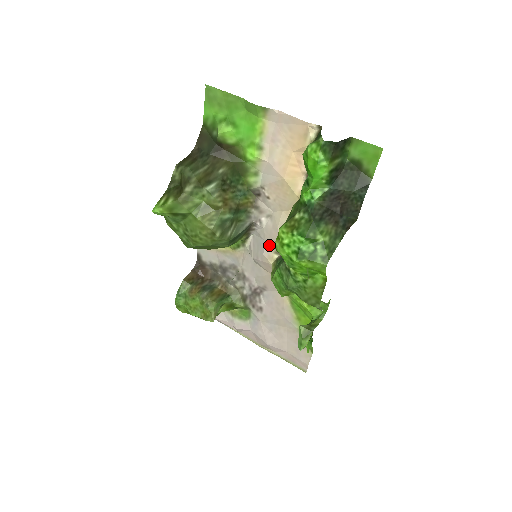
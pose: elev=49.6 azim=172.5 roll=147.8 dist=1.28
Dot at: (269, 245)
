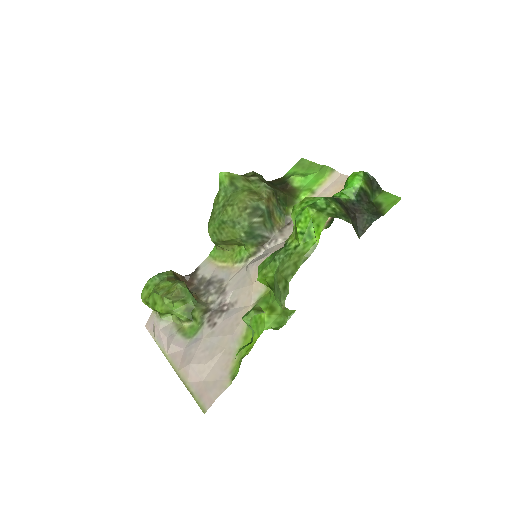
Dot at: occluded
